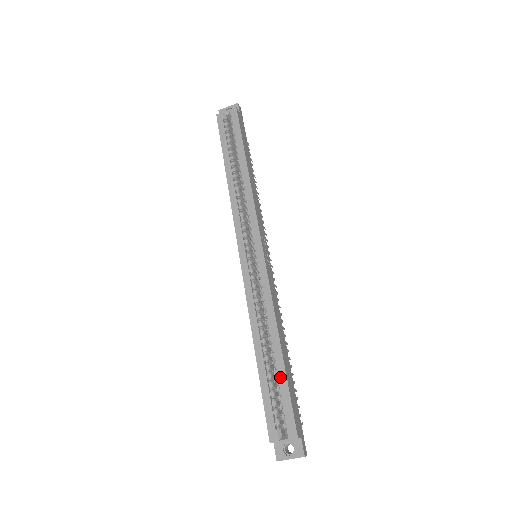
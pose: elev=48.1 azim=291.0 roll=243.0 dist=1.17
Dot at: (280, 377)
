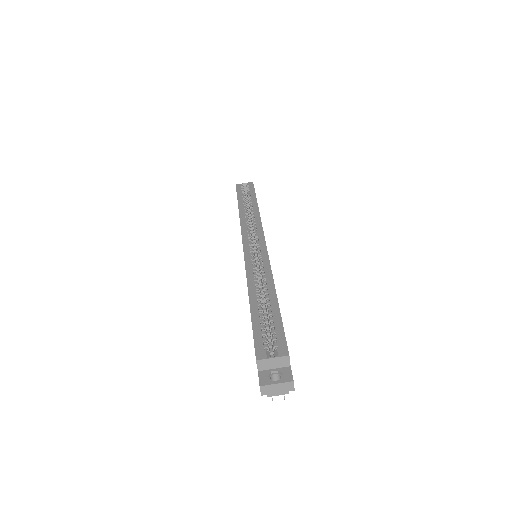
Dot at: (273, 313)
